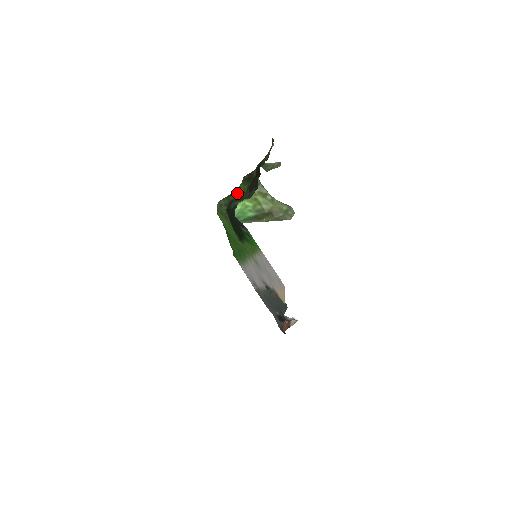
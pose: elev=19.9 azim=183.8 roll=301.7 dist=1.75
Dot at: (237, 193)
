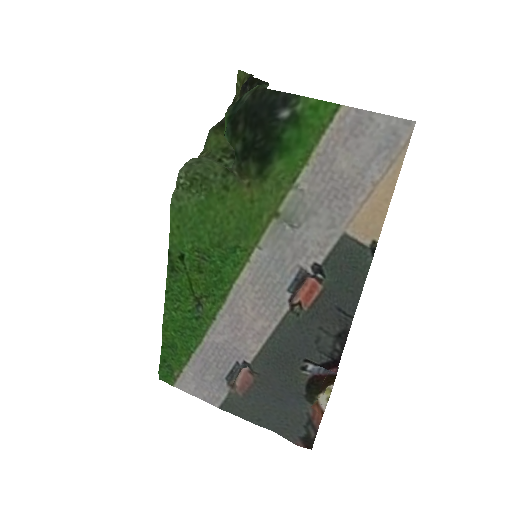
Dot at: (205, 154)
